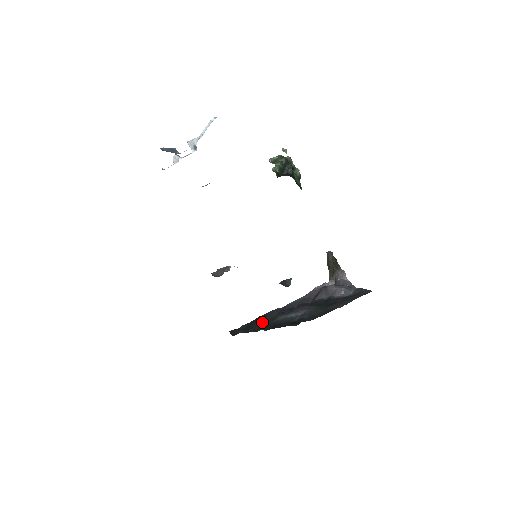
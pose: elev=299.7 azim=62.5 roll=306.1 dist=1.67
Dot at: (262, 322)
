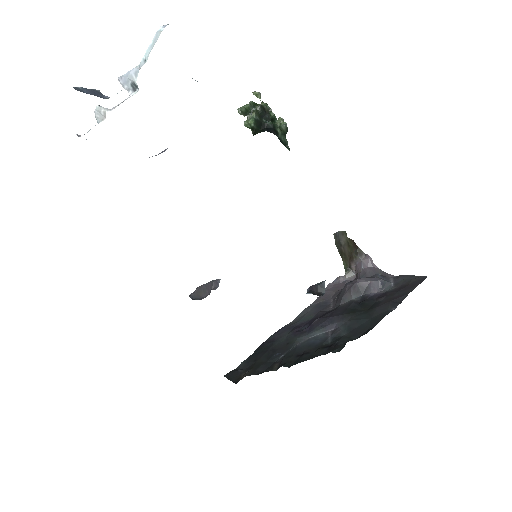
Dot at: (273, 352)
